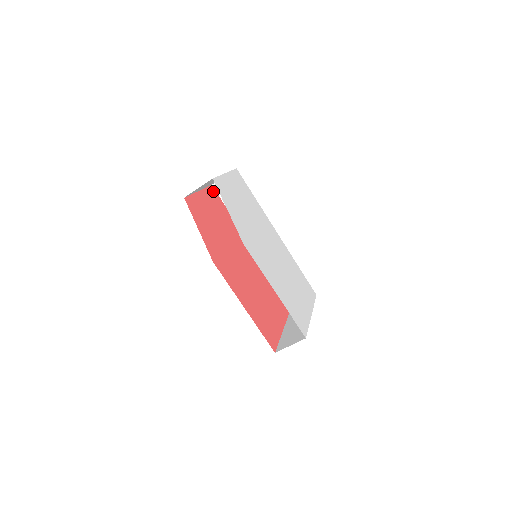
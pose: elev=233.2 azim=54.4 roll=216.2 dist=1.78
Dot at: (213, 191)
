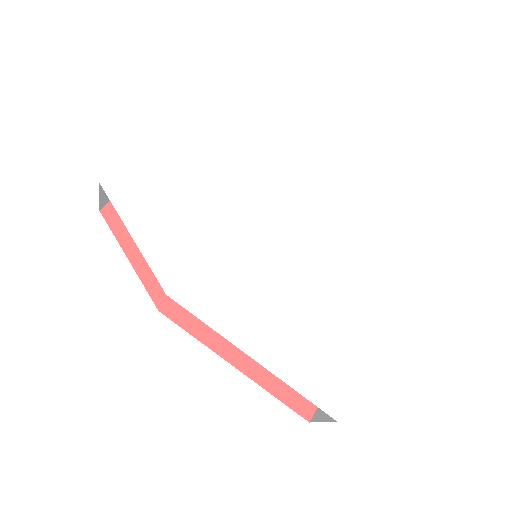
Dot at: occluded
